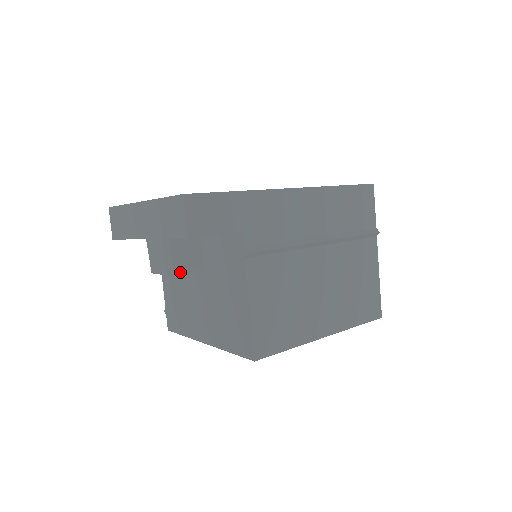
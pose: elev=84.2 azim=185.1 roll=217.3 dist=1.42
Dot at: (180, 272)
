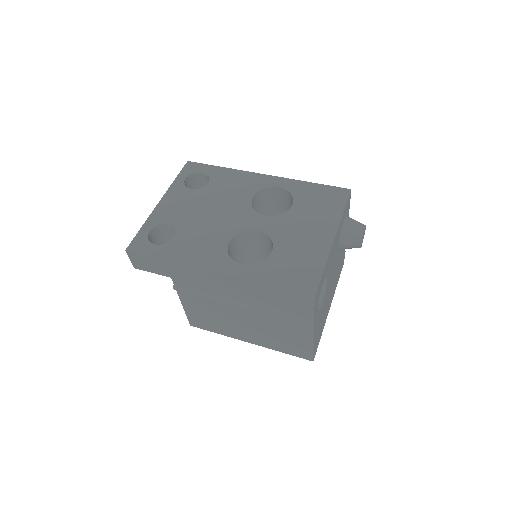
Dot at: occluded
